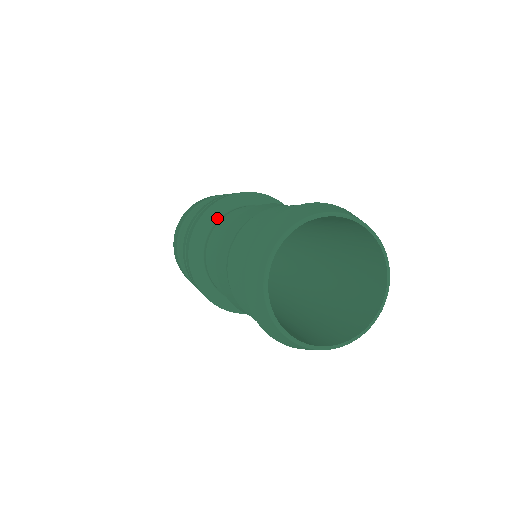
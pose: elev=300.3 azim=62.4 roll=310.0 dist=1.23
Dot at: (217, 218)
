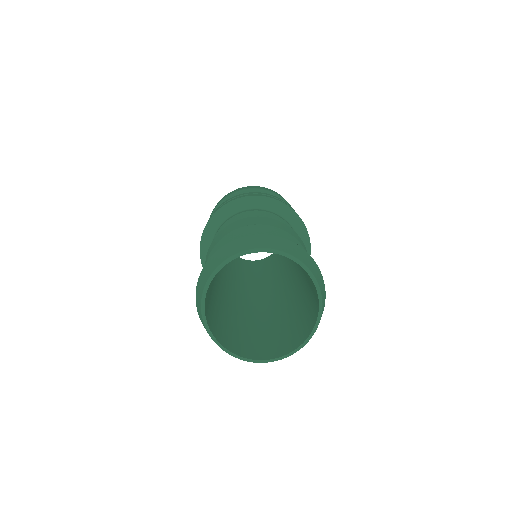
Dot at: occluded
